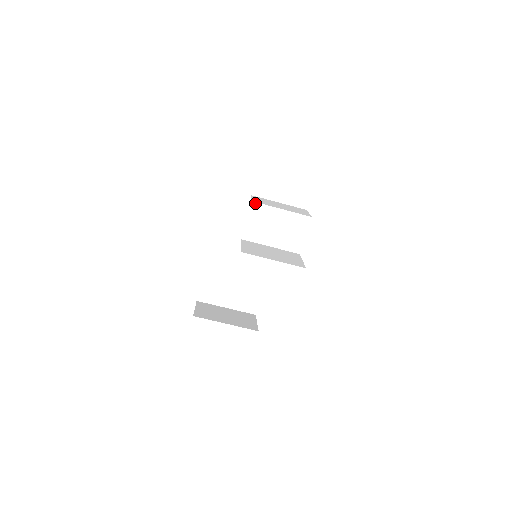
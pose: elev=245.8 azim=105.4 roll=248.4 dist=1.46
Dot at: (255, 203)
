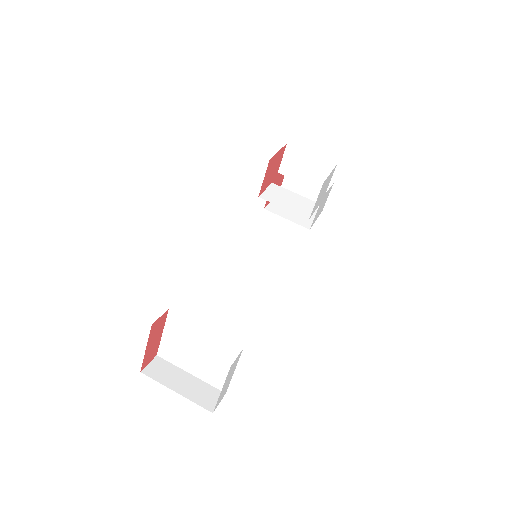
Dot at: (274, 184)
